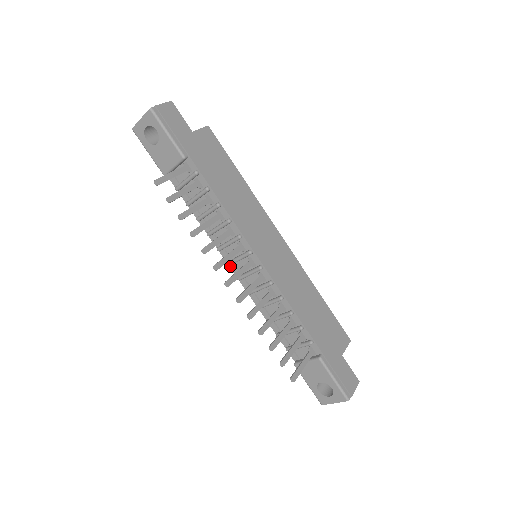
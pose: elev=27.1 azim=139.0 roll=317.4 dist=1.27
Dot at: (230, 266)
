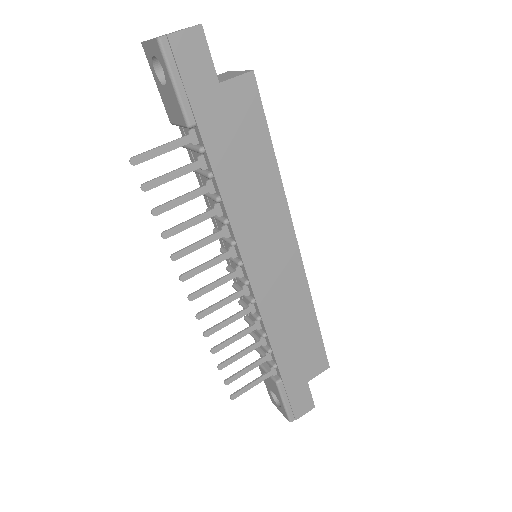
Dot at: occluded
